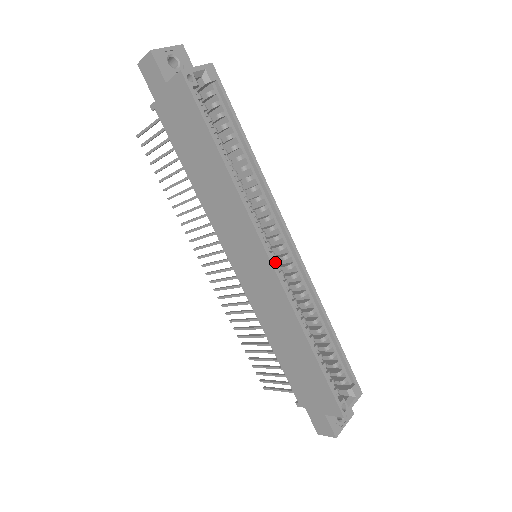
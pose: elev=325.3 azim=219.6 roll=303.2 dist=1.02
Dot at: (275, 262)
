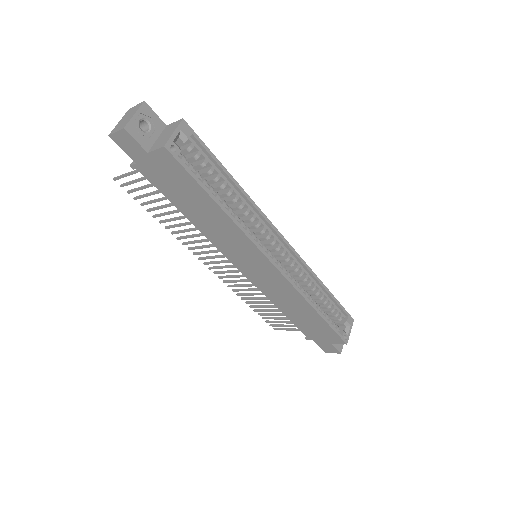
Dot at: (277, 263)
